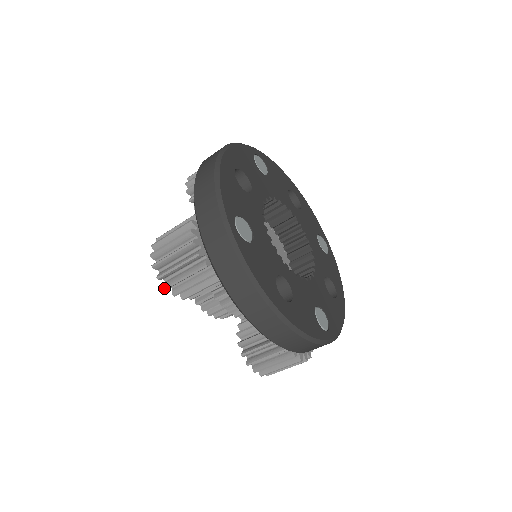
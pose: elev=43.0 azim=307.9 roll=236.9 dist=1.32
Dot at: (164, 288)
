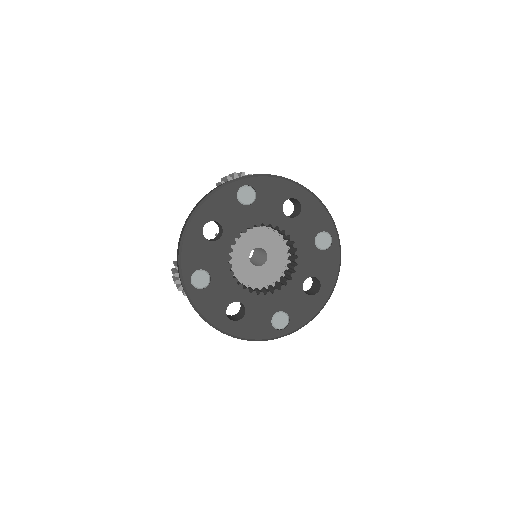
Dot at: occluded
